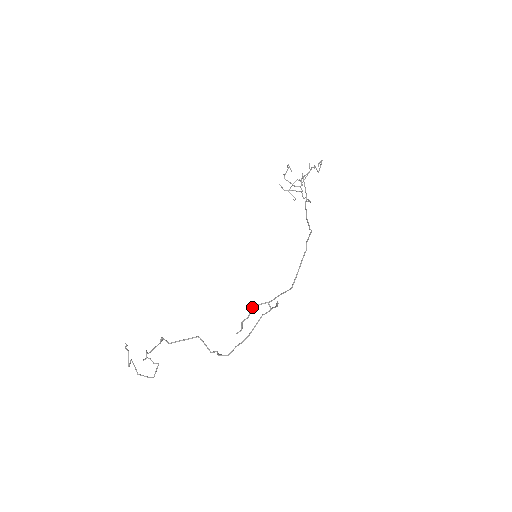
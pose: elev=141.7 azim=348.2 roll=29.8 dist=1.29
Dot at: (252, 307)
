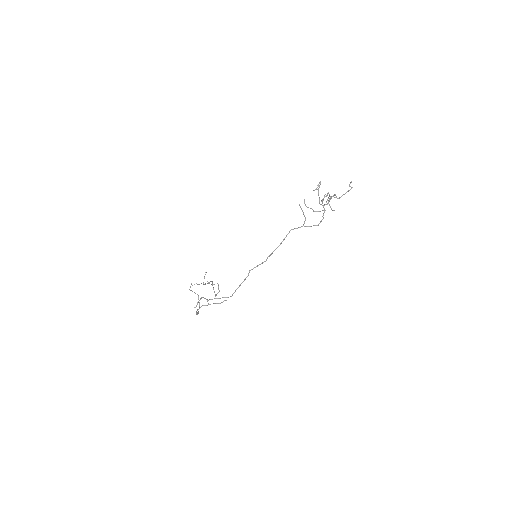
Dot at: (201, 297)
